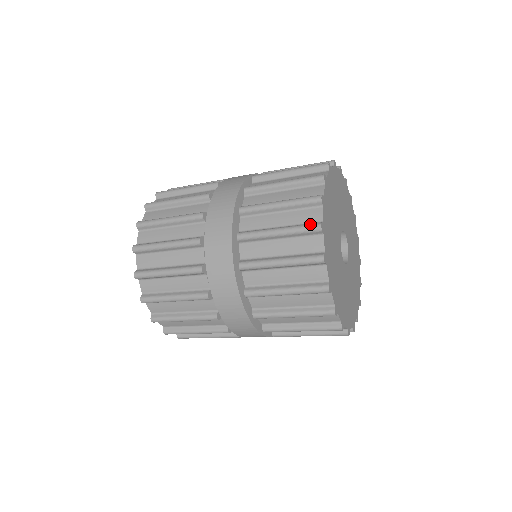
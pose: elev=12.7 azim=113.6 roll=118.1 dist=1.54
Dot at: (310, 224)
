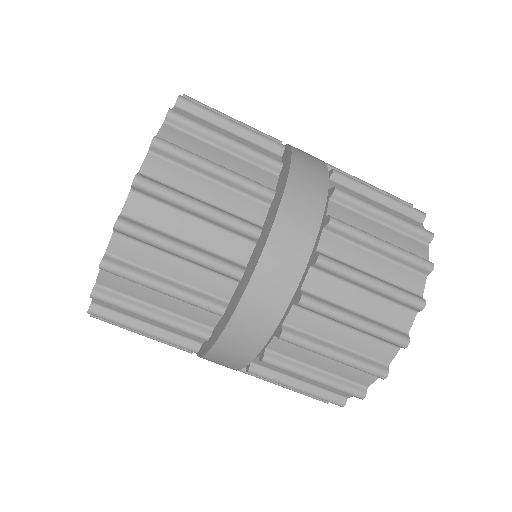
Dot at: occluded
